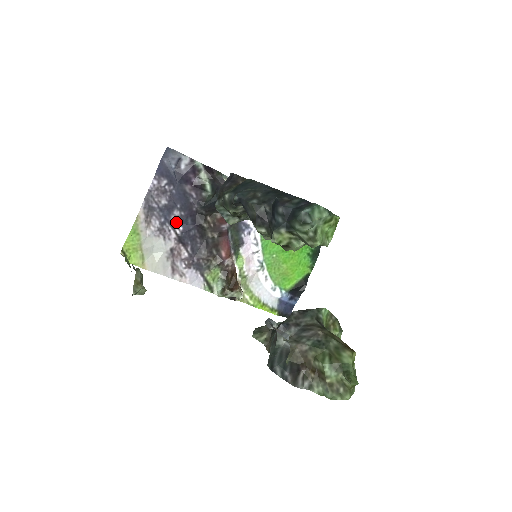
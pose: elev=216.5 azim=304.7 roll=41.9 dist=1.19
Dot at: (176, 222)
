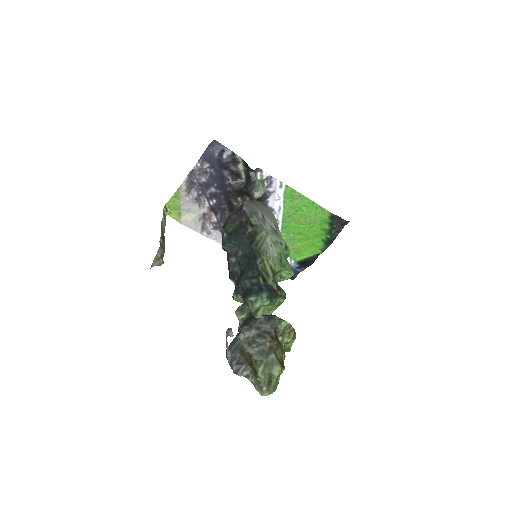
Dot at: (211, 196)
